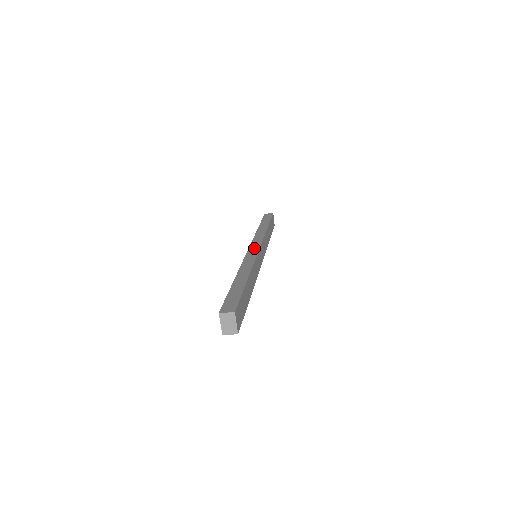
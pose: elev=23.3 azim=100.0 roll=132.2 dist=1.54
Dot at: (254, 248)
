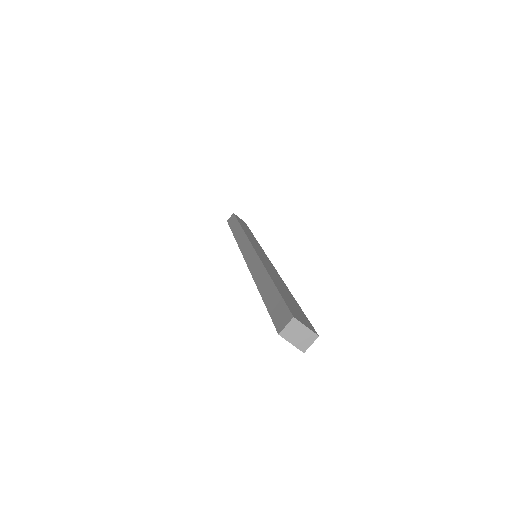
Dot at: (247, 250)
